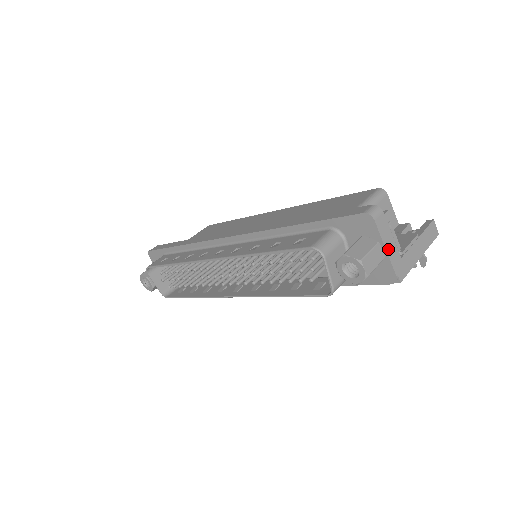
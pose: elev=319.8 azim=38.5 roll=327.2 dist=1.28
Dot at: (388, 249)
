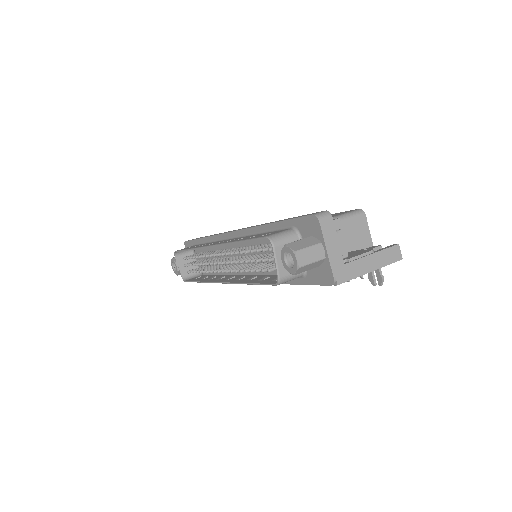
Dot at: (330, 251)
